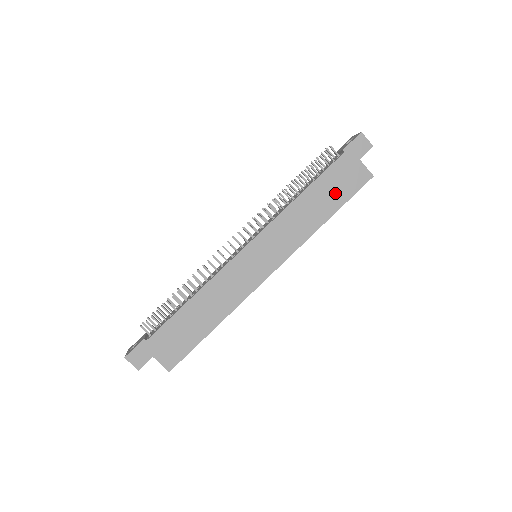
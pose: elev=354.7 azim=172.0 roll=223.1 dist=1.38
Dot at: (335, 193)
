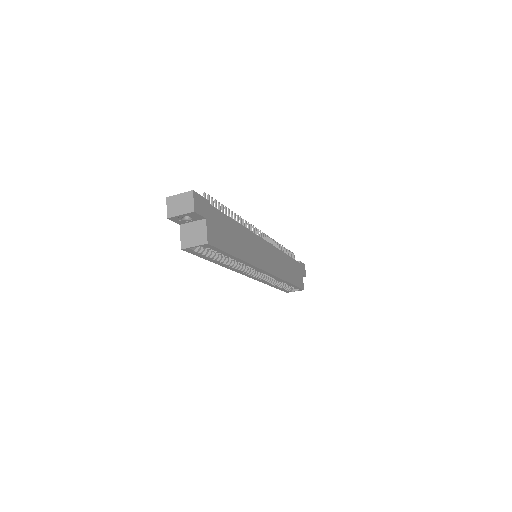
Dot at: (294, 275)
